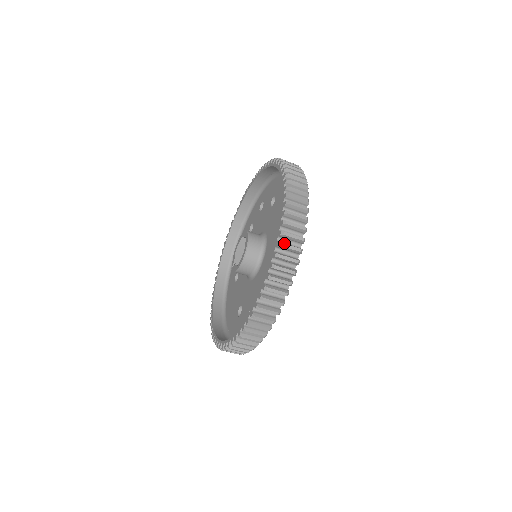
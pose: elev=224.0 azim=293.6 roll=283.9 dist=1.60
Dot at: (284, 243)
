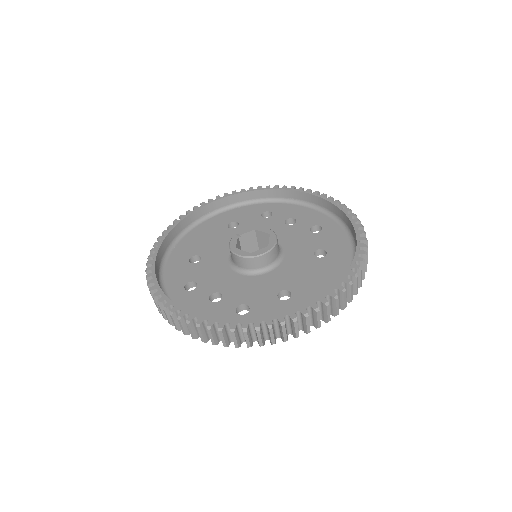
Dot at: (261, 332)
